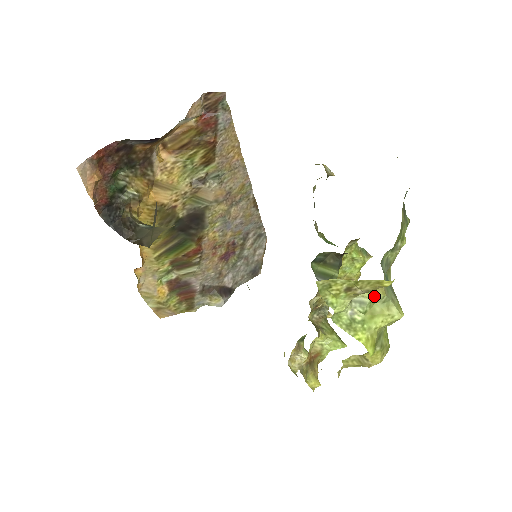
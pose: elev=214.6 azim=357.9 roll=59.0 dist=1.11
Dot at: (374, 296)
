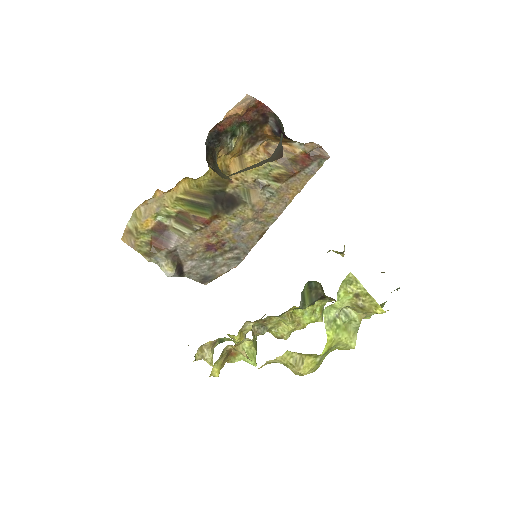
Dot at: (356, 318)
